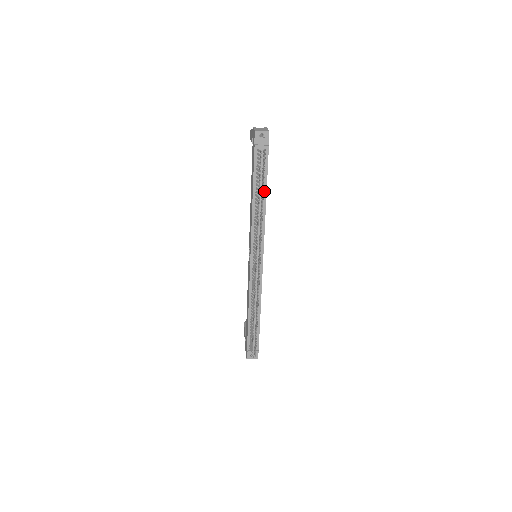
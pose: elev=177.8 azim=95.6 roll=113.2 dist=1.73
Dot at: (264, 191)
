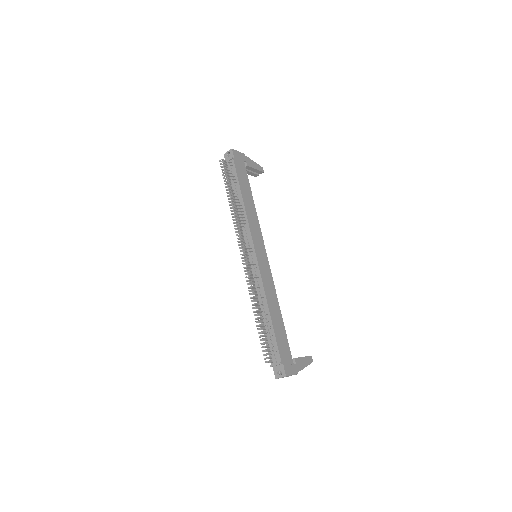
Dot at: (239, 192)
